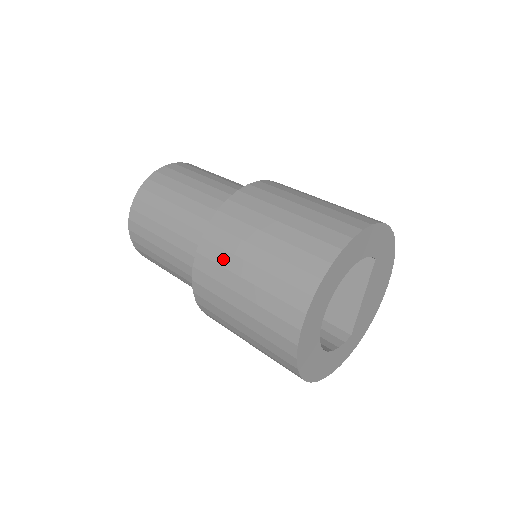
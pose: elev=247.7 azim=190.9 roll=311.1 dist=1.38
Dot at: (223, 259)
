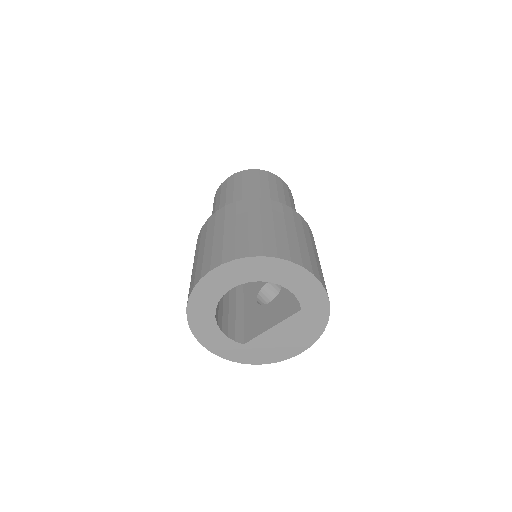
Dot at: (229, 216)
